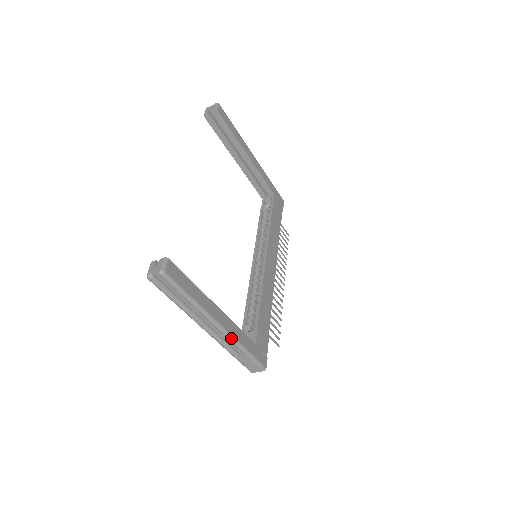
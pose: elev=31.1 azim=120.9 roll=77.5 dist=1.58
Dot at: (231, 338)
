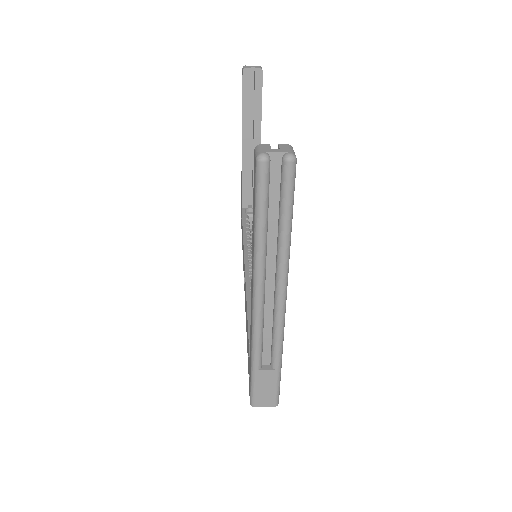
Dot at: (282, 329)
